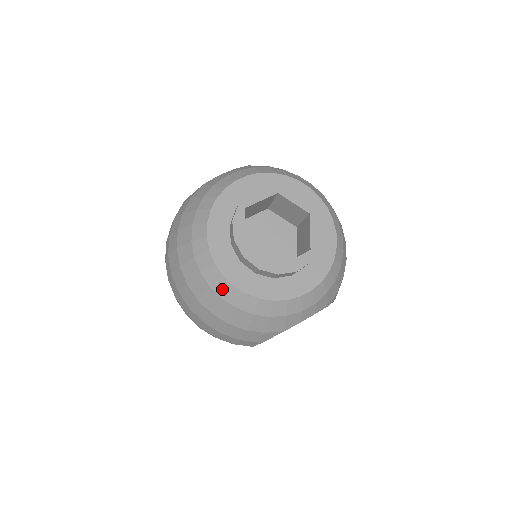
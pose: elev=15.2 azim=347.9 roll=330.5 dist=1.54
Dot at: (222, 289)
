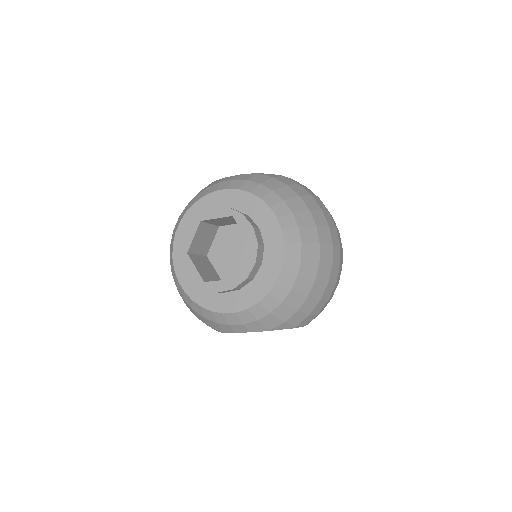
Dot at: (175, 279)
